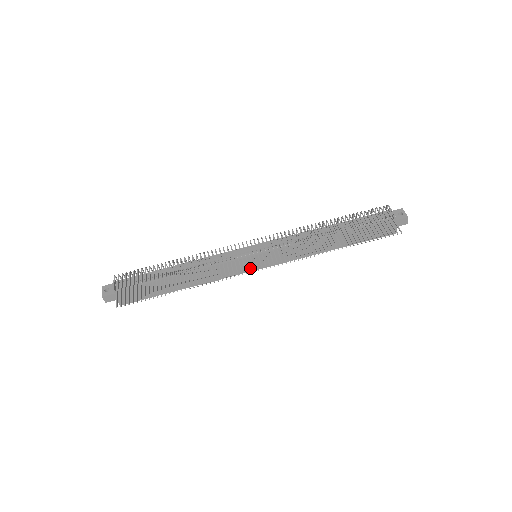
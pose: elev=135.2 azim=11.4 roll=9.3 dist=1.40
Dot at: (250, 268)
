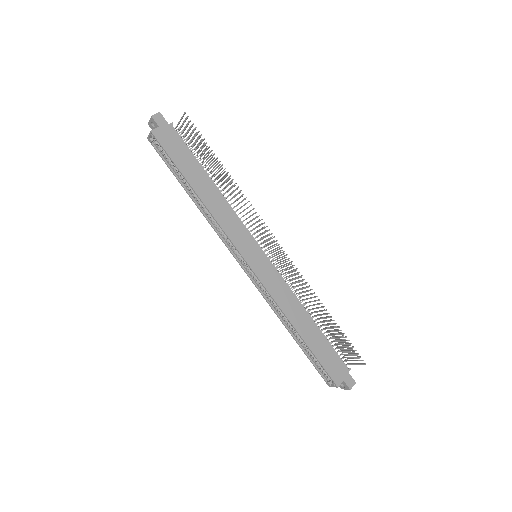
Dot at: (245, 253)
